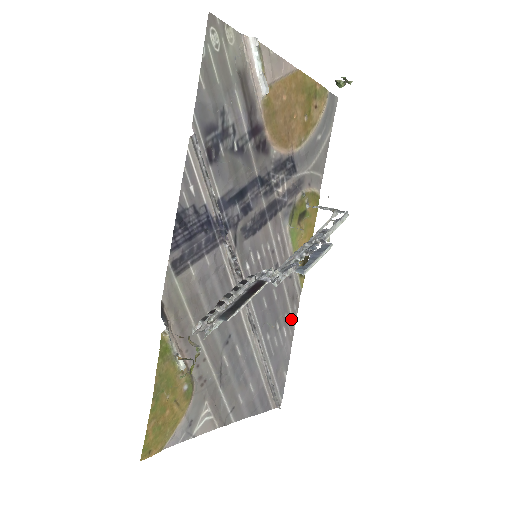
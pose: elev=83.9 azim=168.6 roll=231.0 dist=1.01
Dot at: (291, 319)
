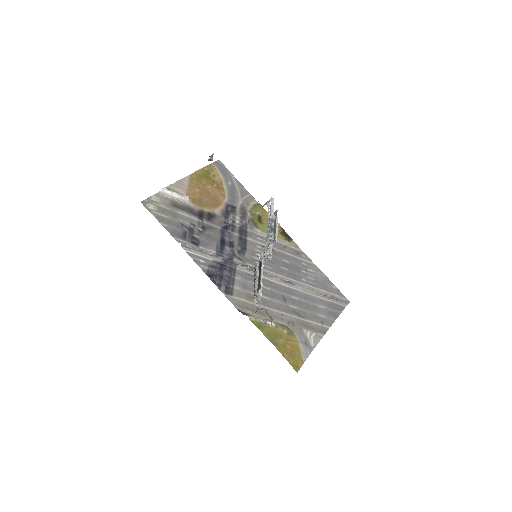
Dot at: (308, 262)
